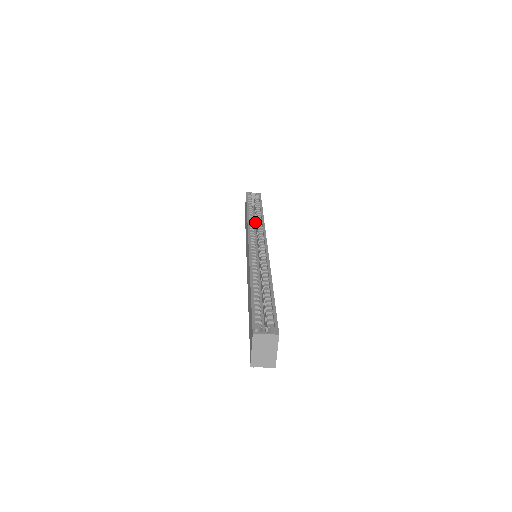
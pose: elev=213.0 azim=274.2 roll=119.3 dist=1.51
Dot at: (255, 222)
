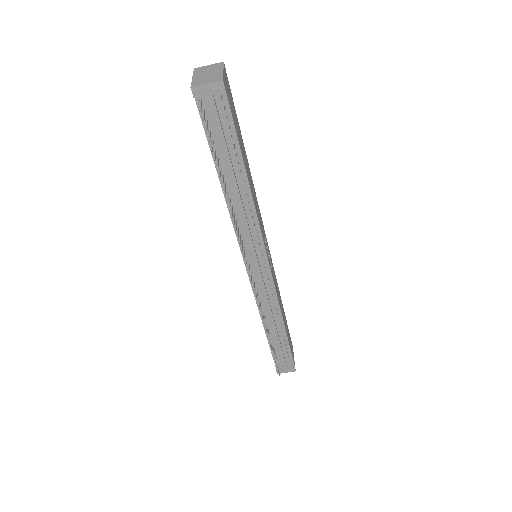
Dot at: occluded
